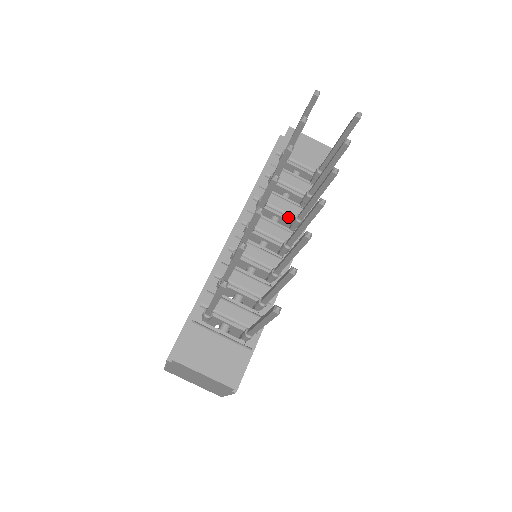
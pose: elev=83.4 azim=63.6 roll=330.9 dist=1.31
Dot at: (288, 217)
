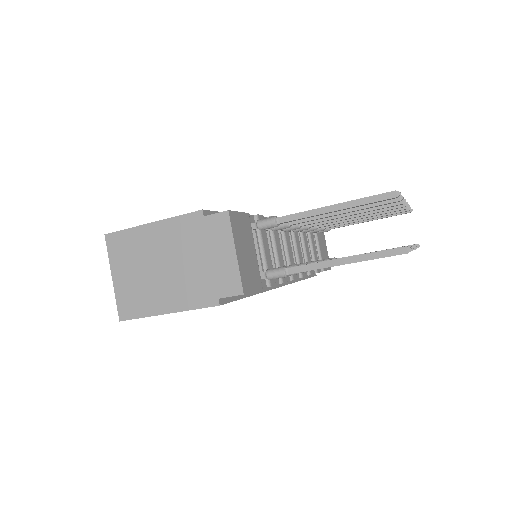
Dot at: (304, 258)
